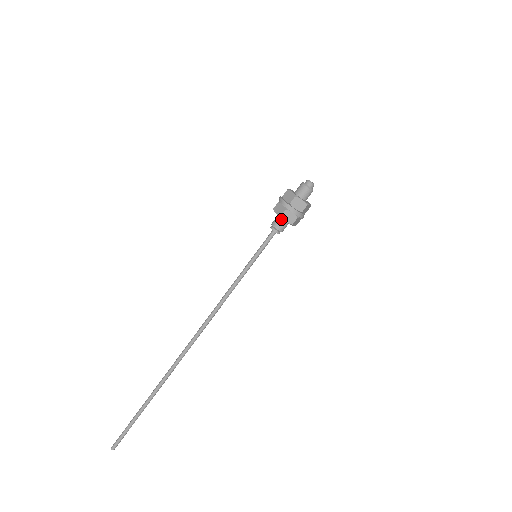
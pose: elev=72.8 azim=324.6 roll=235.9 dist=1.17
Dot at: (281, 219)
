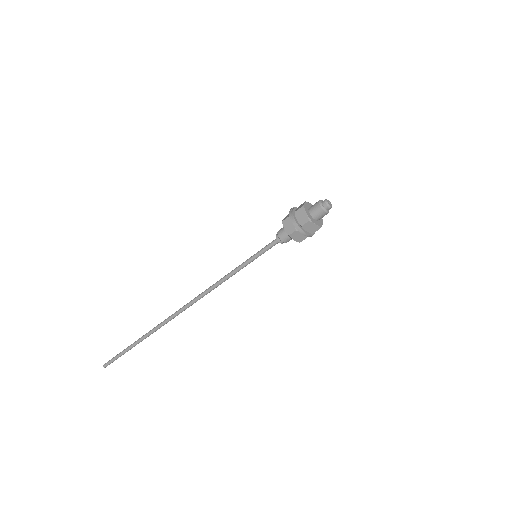
Dot at: occluded
